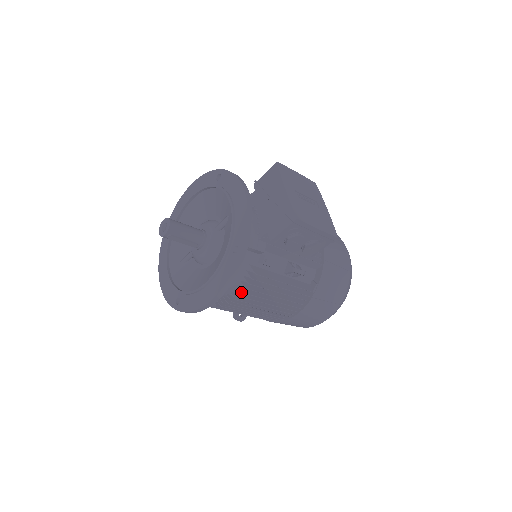
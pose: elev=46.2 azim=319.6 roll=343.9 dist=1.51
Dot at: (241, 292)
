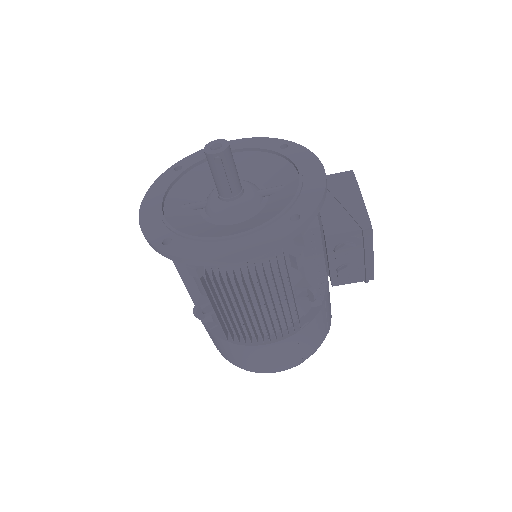
Dot at: (250, 275)
